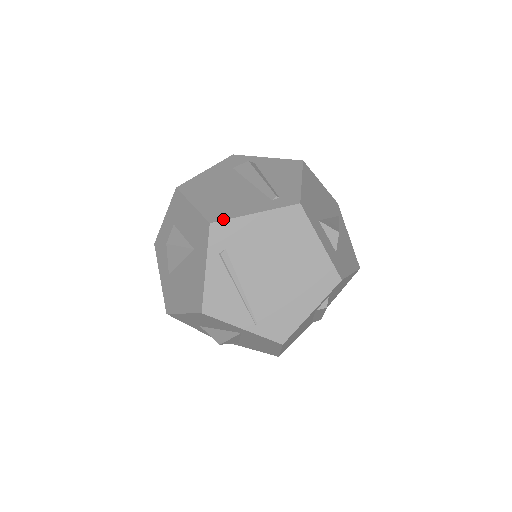
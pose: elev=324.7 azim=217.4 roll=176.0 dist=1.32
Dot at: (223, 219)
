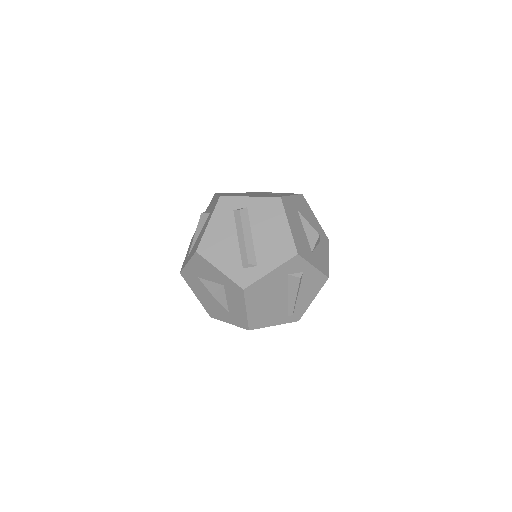
Dot at: occluded
